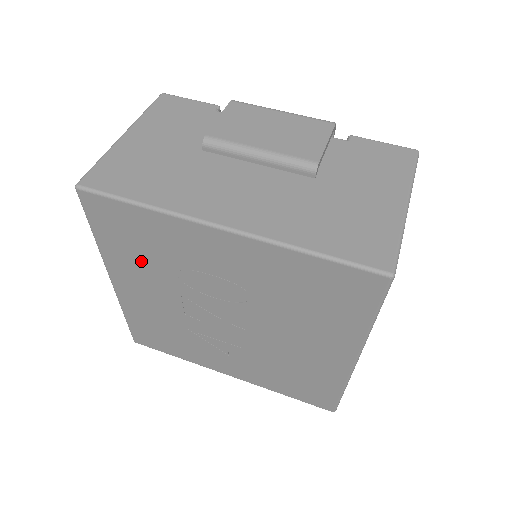
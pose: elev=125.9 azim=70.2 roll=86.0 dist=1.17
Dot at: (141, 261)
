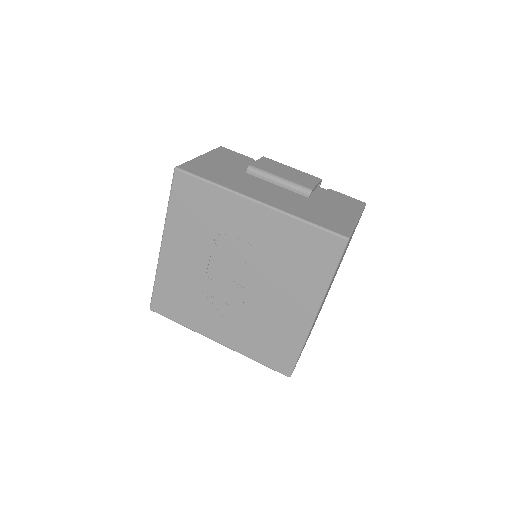
Dot at: (193, 227)
